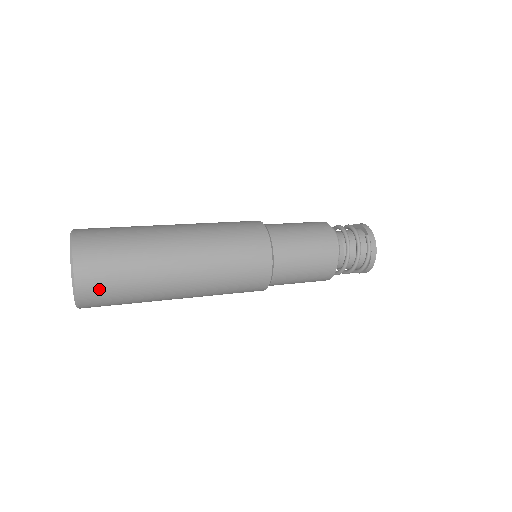
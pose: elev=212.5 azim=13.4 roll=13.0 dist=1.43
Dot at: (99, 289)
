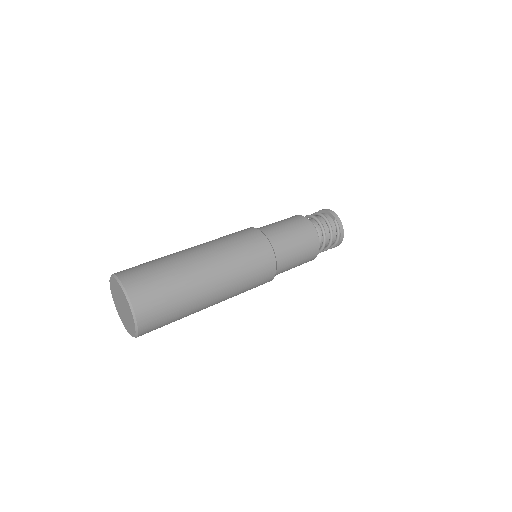
Dot at: (155, 320)
